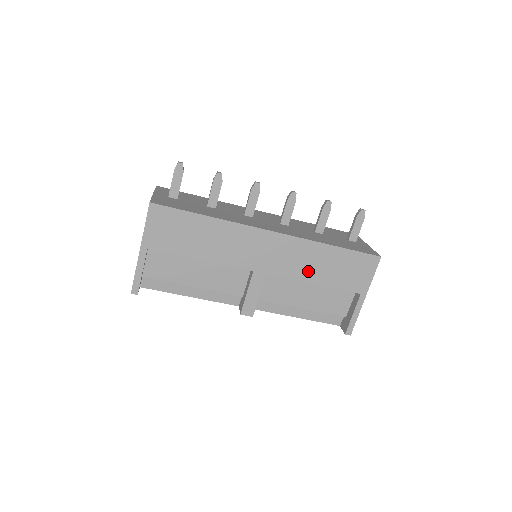
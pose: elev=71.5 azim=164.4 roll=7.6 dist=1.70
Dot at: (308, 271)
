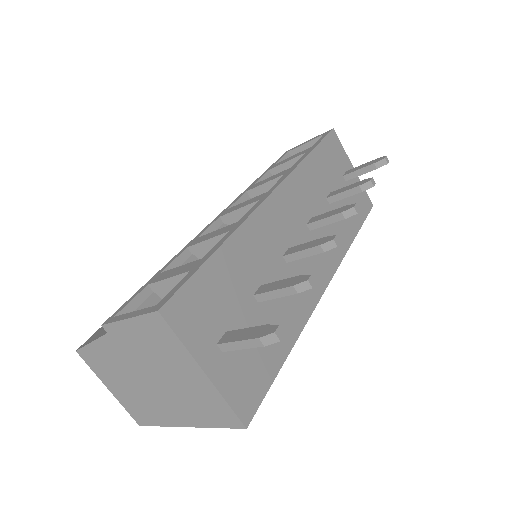
Dot at: occluded
